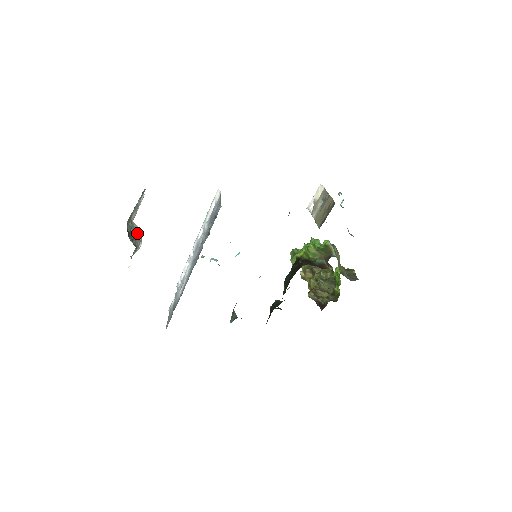
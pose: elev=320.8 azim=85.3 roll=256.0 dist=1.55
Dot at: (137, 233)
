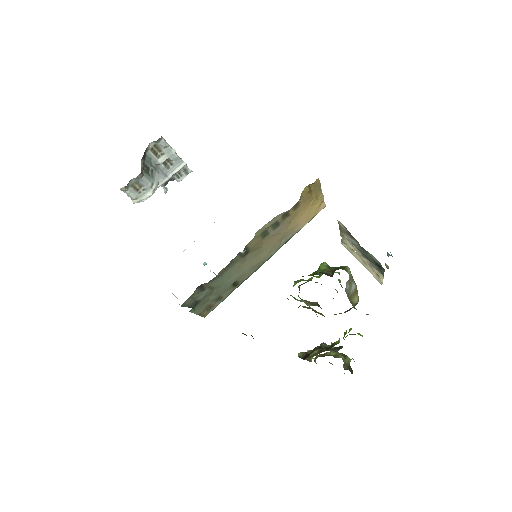
Dot at: (154, 178)
